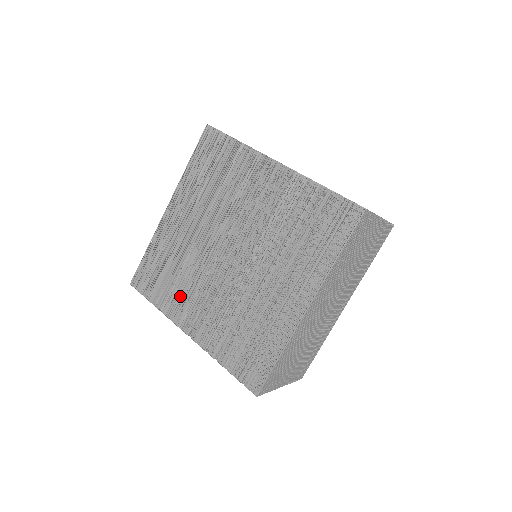
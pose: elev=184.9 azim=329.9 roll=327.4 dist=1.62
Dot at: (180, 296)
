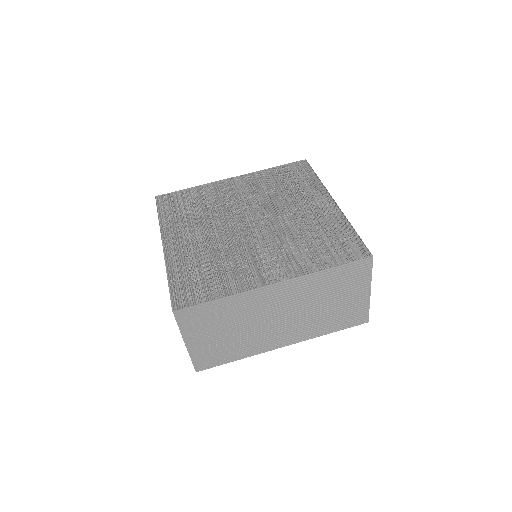
Dot at: (238, 272)
